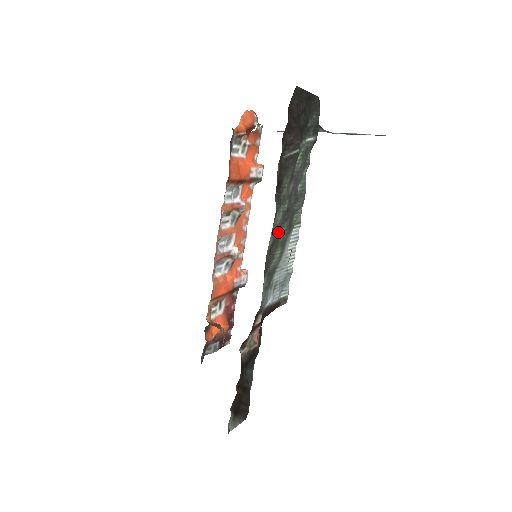
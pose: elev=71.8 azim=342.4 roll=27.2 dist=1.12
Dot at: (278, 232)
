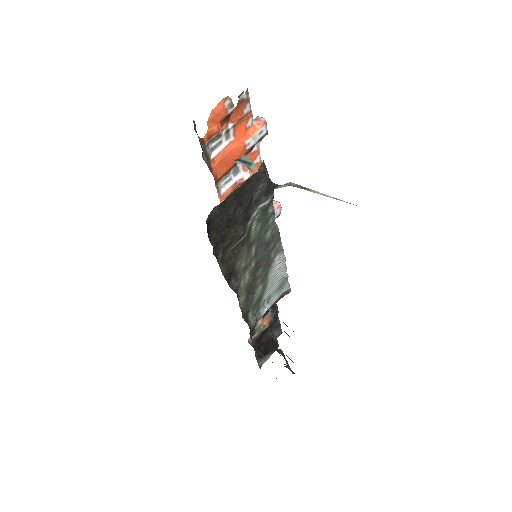
Dot at: (252, 282)
